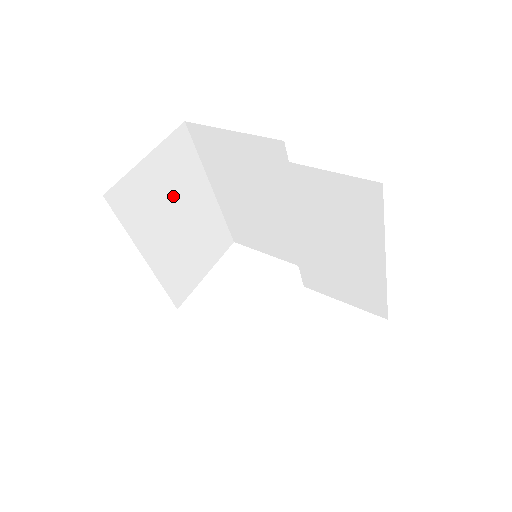
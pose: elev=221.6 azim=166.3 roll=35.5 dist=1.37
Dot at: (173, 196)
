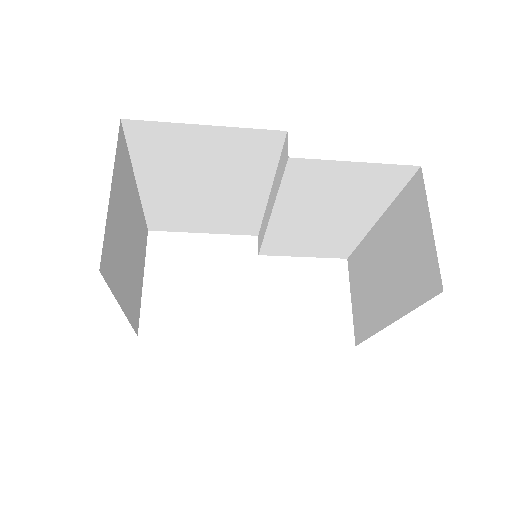
Dot at: (124, 219)
